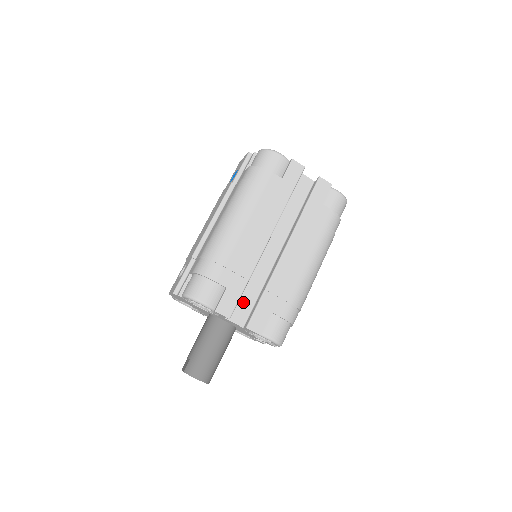
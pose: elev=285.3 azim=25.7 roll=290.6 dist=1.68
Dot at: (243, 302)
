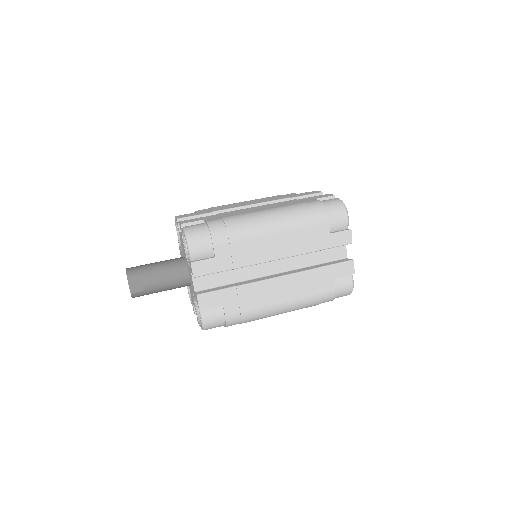
Dot at: occluded
